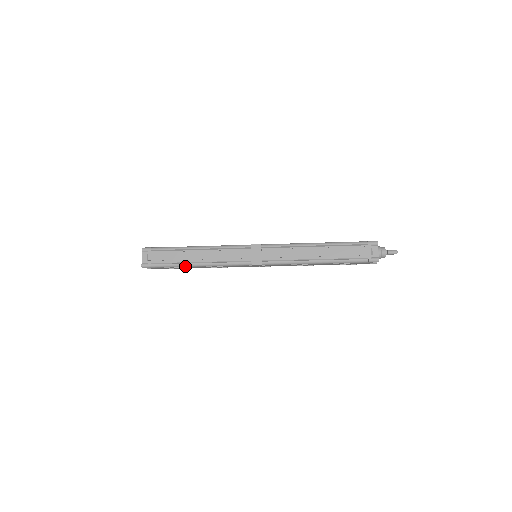
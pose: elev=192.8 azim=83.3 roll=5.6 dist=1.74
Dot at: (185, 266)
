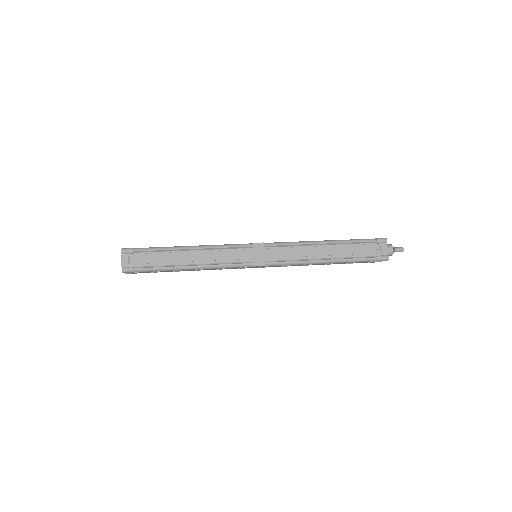
Dot at: (176, 269)
